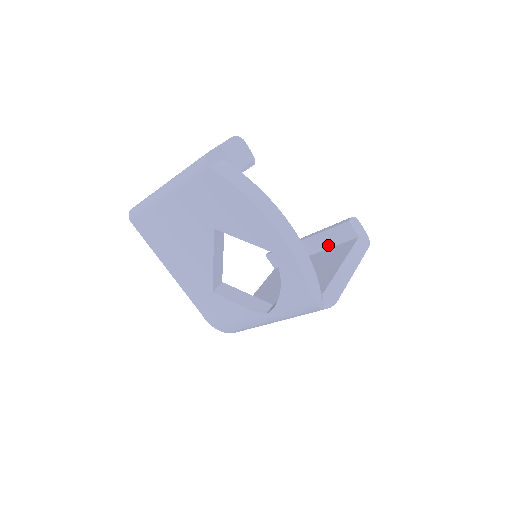
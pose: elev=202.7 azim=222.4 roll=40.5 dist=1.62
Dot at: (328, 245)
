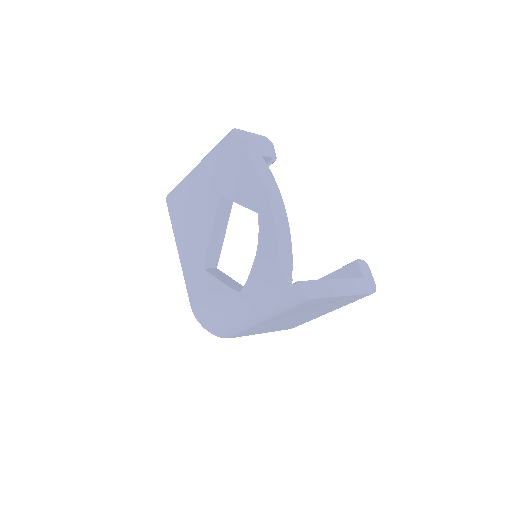
Dot at: occluded
